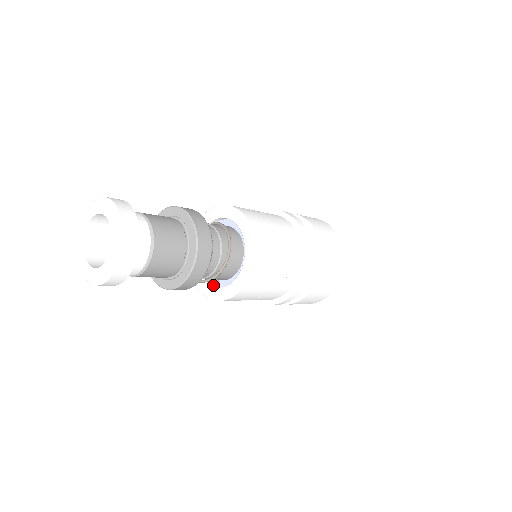
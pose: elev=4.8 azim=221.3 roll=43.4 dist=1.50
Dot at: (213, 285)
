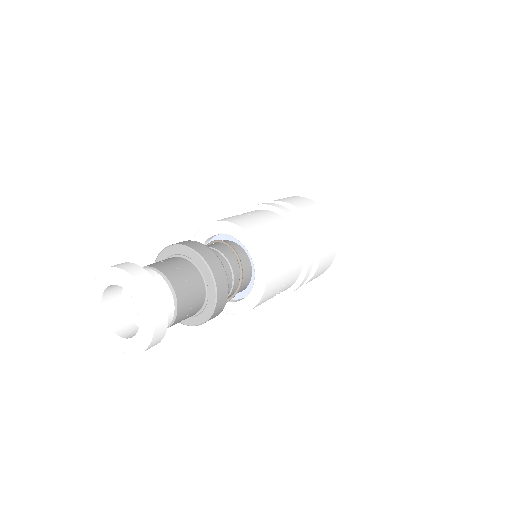
Dot at: occluded
